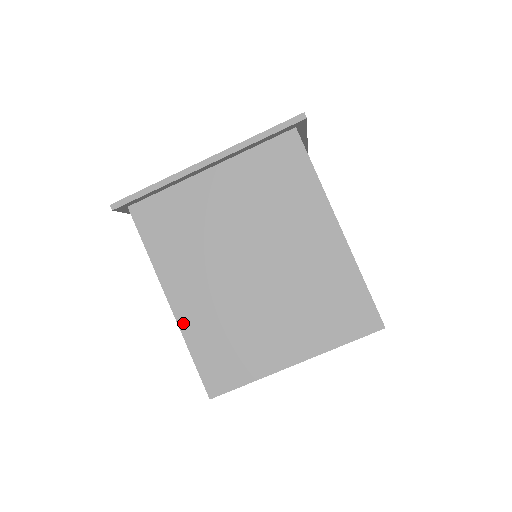
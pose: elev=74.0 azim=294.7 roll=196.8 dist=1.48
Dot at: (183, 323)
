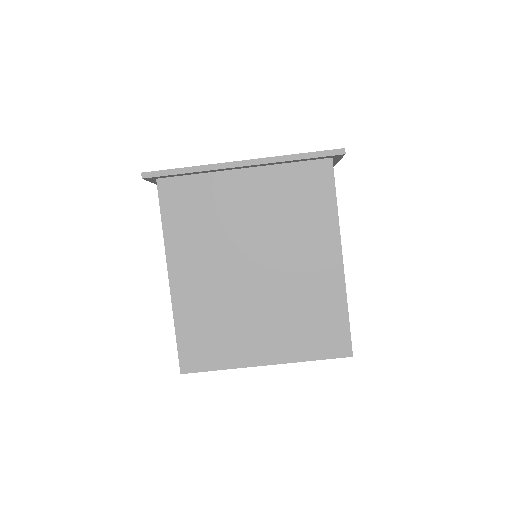
Dot at: (176, 300)
